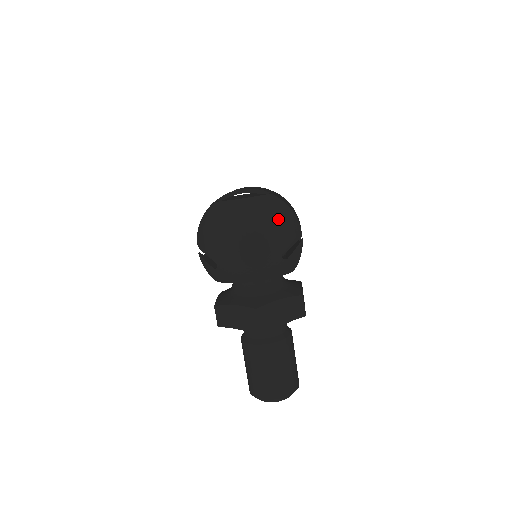
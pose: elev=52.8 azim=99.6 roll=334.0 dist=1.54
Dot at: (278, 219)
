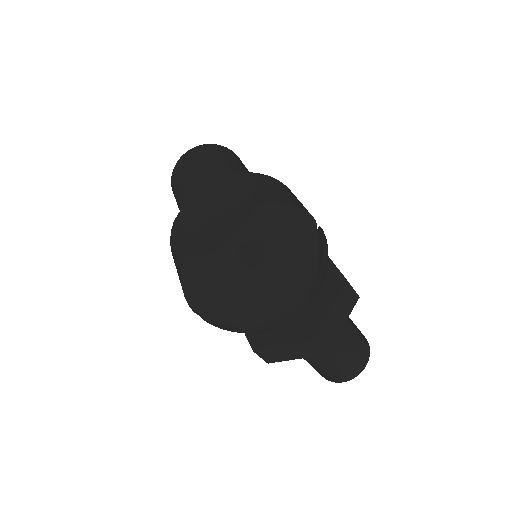
Dot at: (291, 239)
